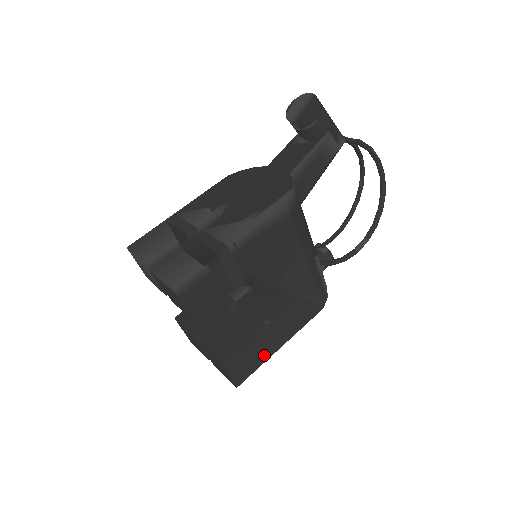
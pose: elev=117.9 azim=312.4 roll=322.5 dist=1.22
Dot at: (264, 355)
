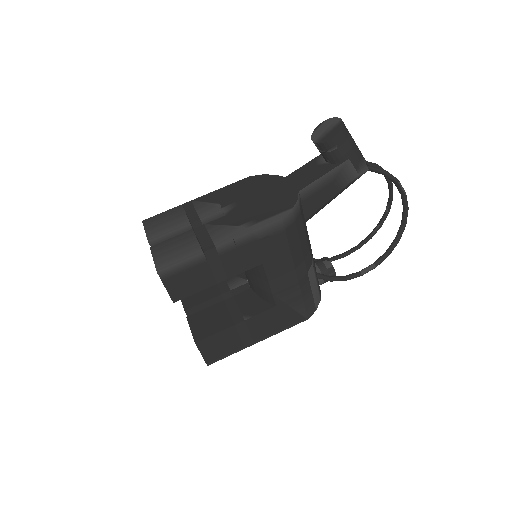
Dot at: (239, 345)
